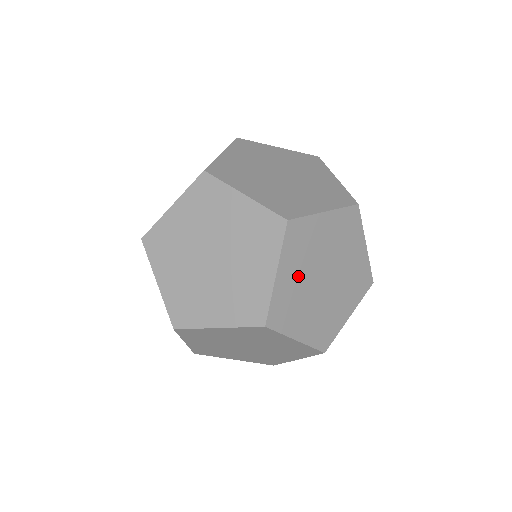
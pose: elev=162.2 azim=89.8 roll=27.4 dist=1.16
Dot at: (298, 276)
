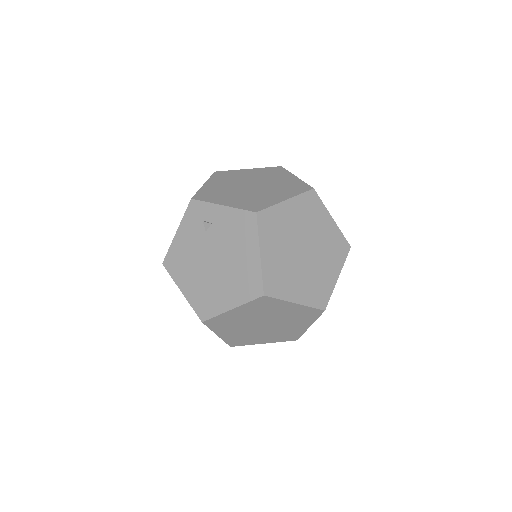
Dot at: occluded
